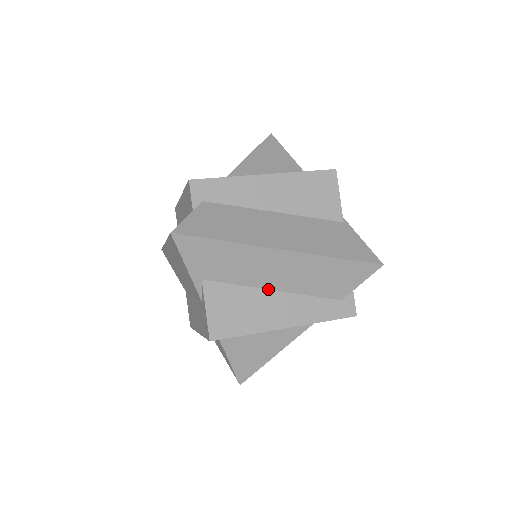
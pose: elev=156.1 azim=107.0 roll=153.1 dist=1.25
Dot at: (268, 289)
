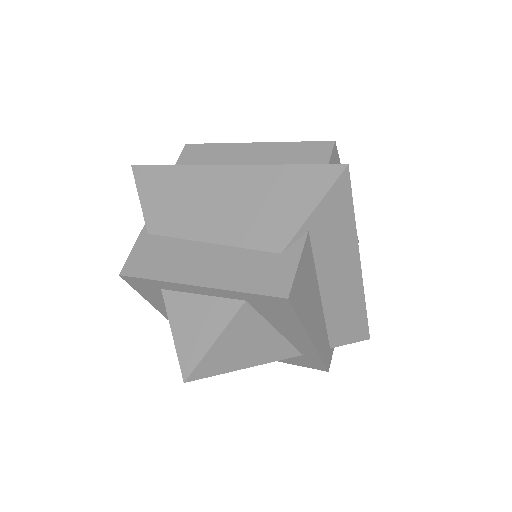
Dot at: (320, 291)
